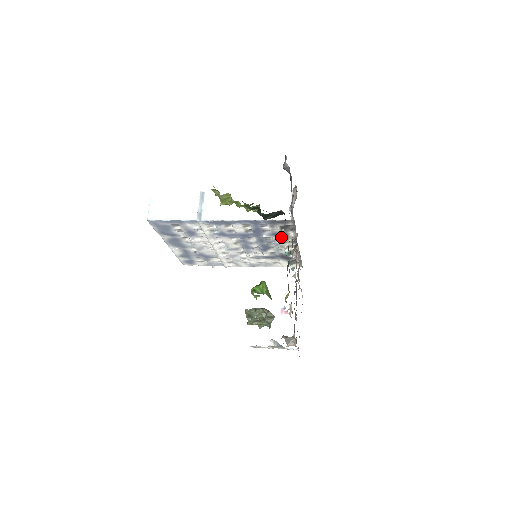
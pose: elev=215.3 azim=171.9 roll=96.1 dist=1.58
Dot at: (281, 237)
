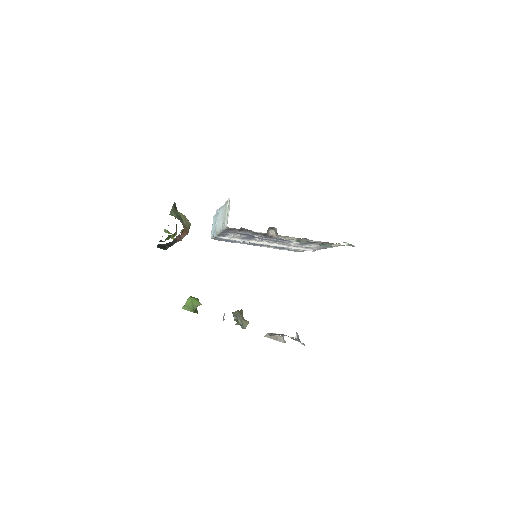
Dot at: (263, 234)
